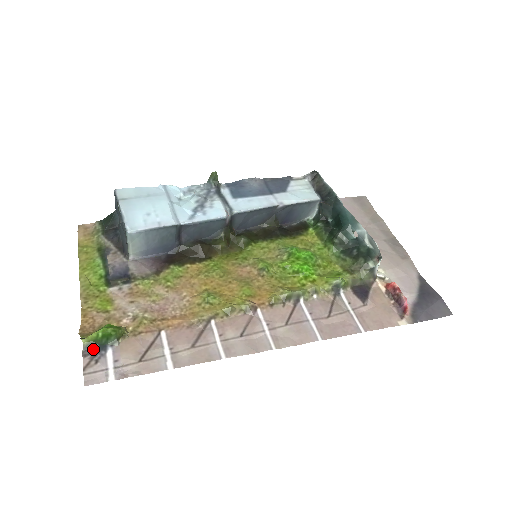
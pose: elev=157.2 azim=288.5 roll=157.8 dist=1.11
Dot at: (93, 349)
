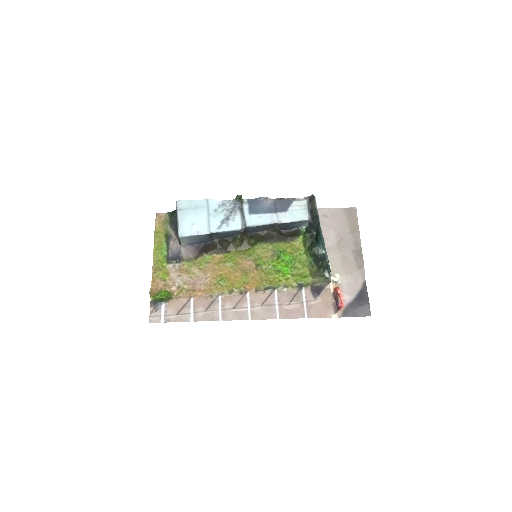
Dot at: (155, 303)
